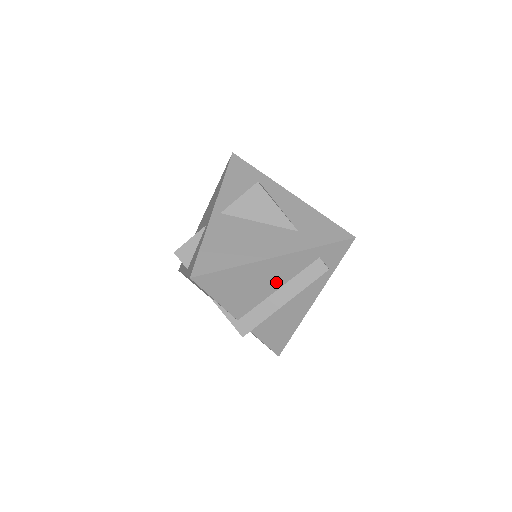
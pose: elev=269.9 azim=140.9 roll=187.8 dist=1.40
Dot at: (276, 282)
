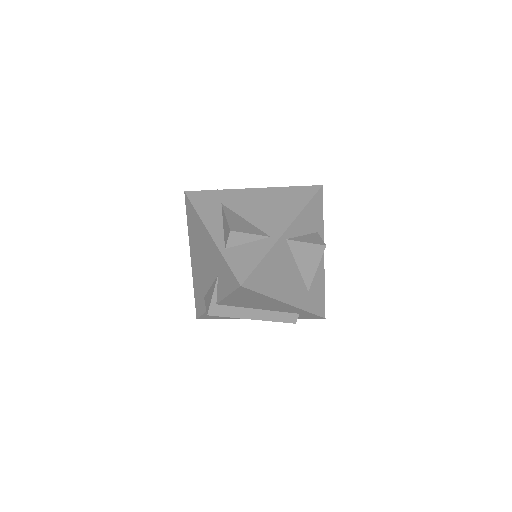
Dot at: (265, 307)
